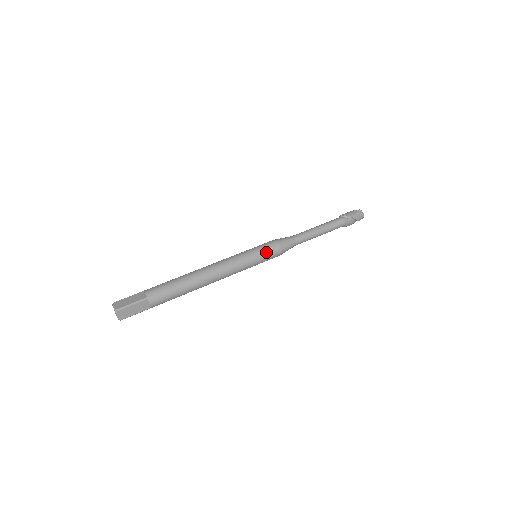
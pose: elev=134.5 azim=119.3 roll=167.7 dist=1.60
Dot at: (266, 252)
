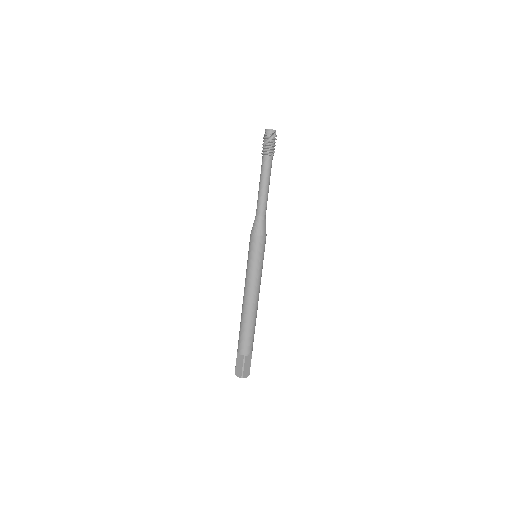
Dot at: occluded
